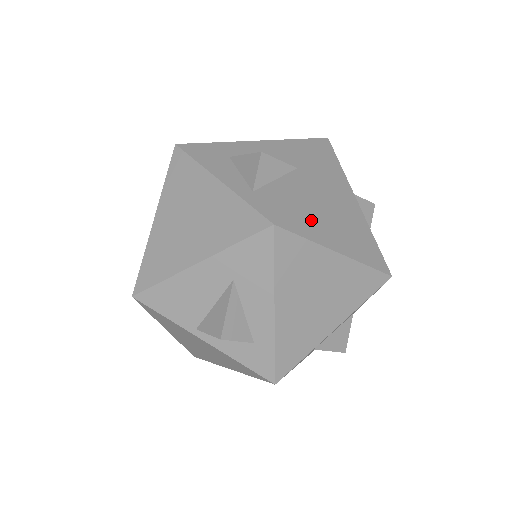
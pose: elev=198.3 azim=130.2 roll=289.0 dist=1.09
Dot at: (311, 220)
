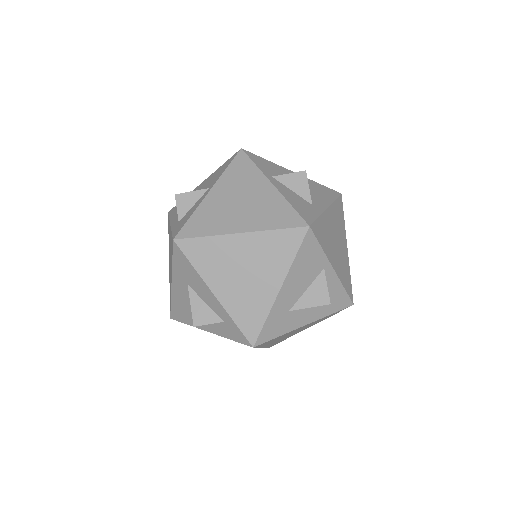
Dot at: (211, 221)
